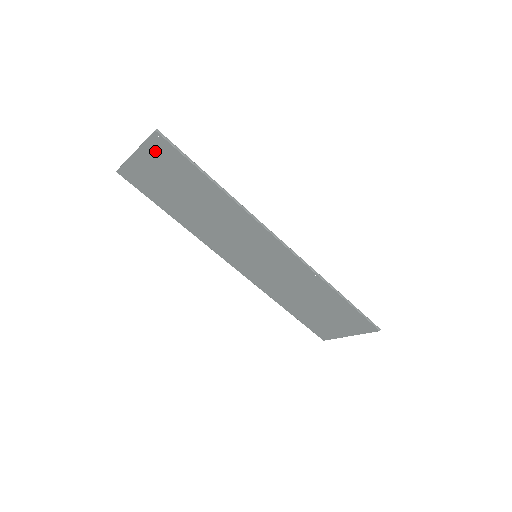
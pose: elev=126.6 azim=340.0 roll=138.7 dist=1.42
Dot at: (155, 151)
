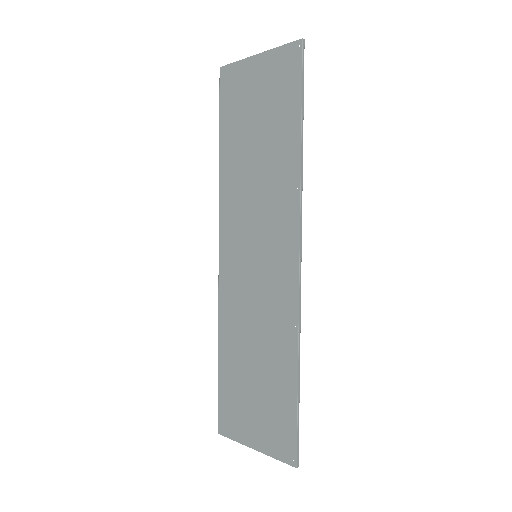
Dot at: (279, 62)
